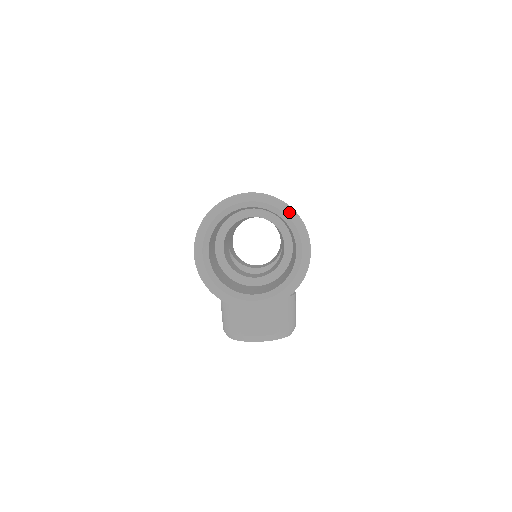
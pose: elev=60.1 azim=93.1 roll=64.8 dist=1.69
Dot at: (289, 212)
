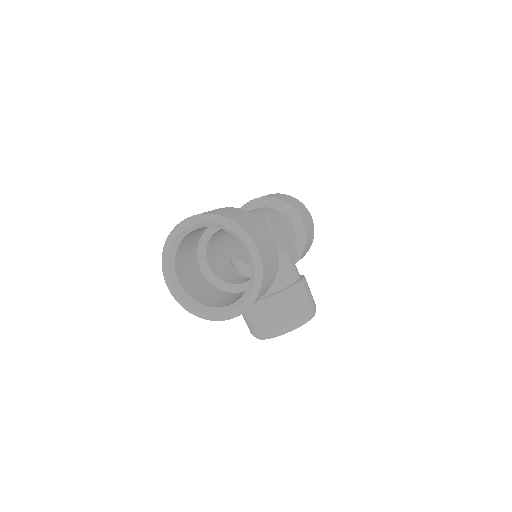
Dot at: (226, 223)
